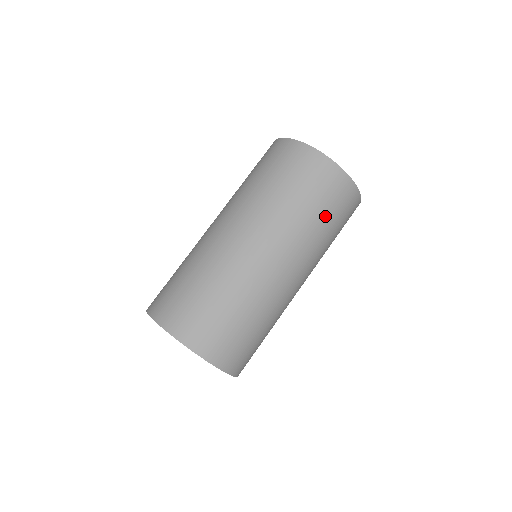
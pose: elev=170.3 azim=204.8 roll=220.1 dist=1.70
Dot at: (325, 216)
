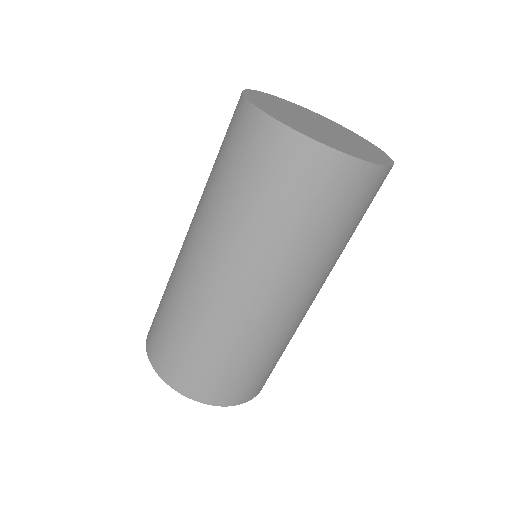
Dot at: occluded
